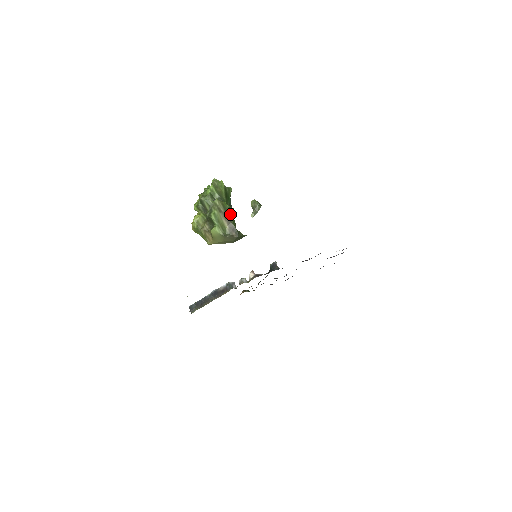
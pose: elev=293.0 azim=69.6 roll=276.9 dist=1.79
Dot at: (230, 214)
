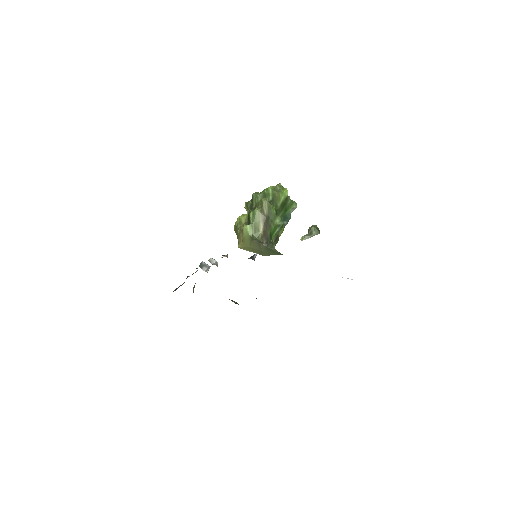
Dot at: (273, 221)
